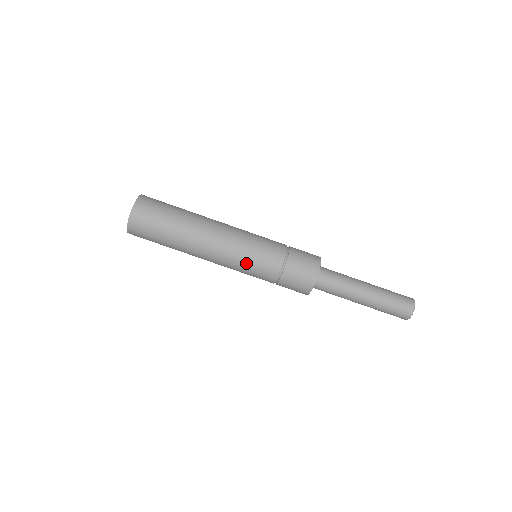
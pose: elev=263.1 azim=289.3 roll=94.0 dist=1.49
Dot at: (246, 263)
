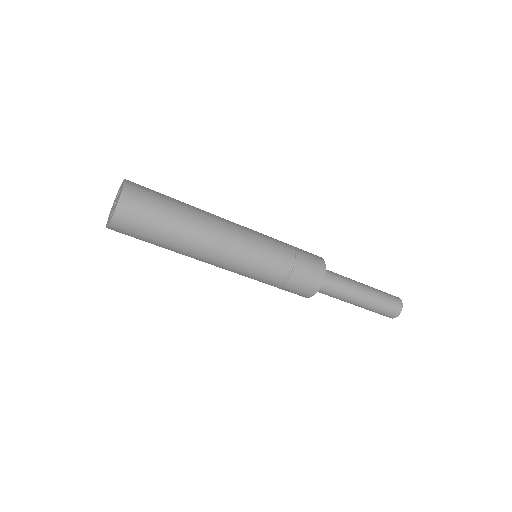
Dot at: occluded
